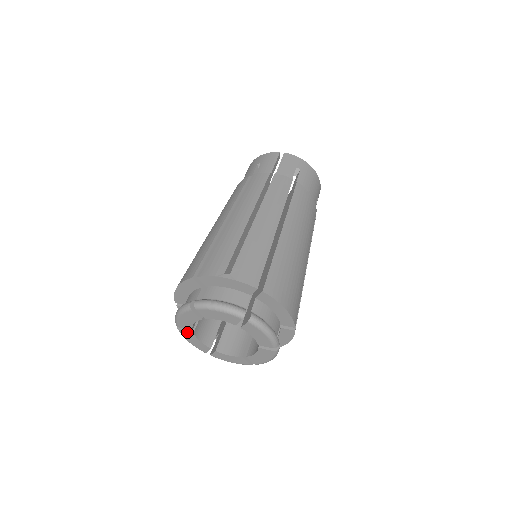
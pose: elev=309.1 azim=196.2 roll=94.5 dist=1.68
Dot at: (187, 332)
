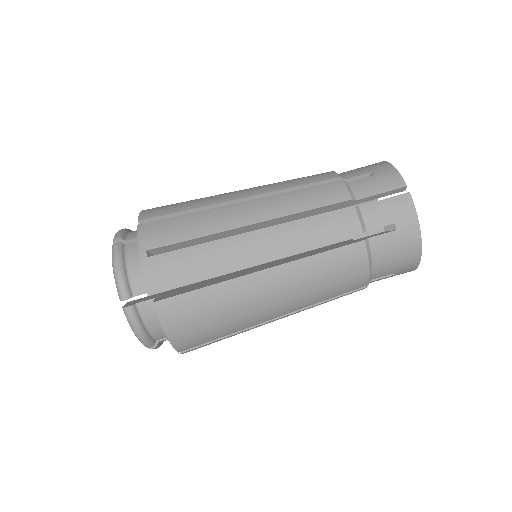
Dot at: occluded
